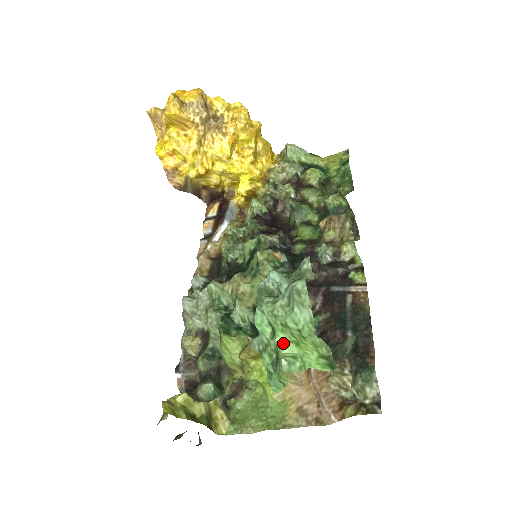
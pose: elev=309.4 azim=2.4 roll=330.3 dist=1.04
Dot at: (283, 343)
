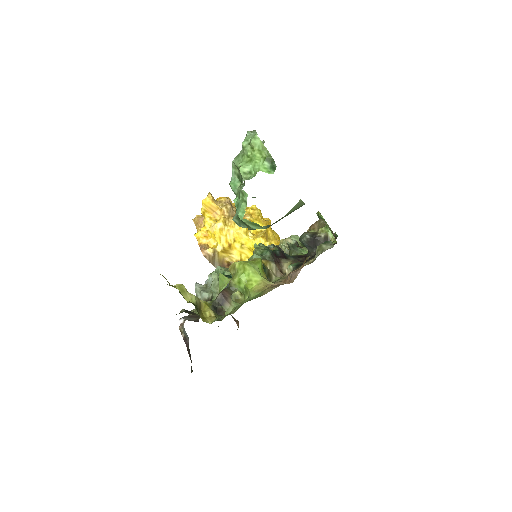
Dot at: (242, 165)
